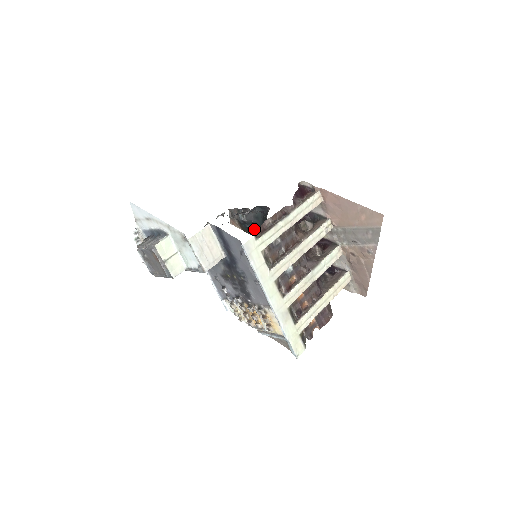
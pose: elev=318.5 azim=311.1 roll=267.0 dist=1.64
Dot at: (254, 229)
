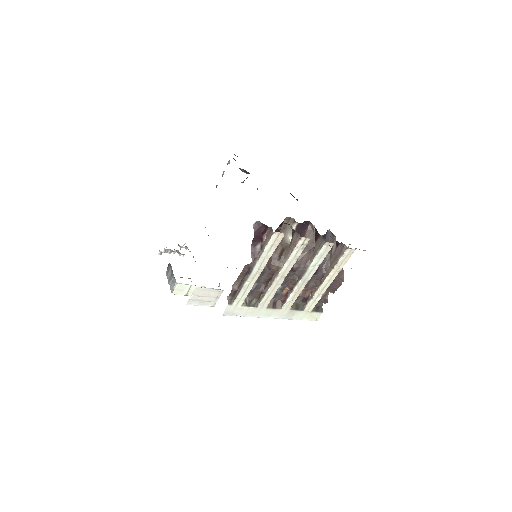
Dot at: occluded
